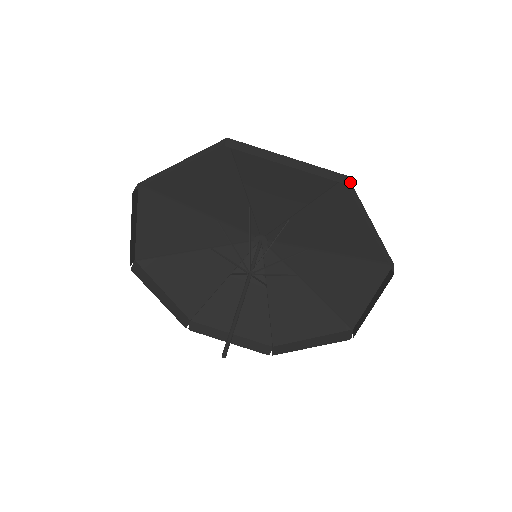
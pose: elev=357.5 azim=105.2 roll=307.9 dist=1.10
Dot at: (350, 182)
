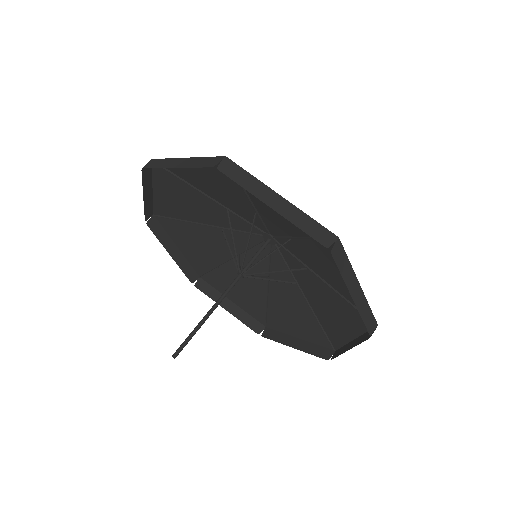
Dot at: (341, 244)
